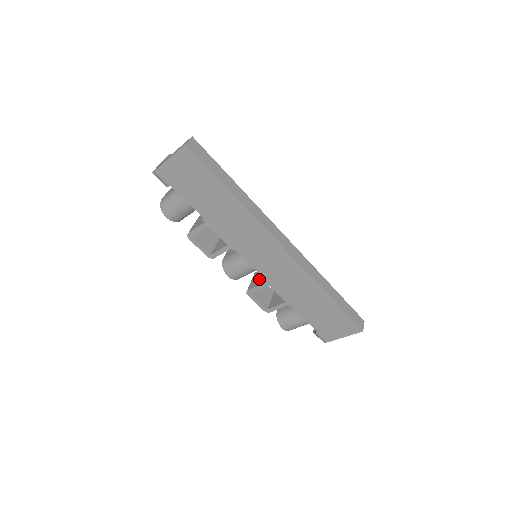
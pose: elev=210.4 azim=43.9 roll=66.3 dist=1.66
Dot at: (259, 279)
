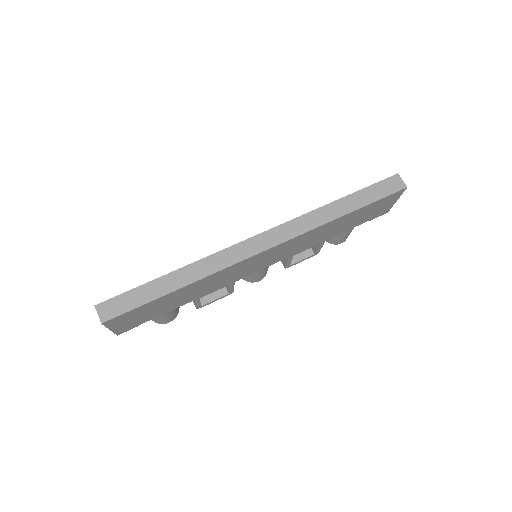
Dot at: occluded
